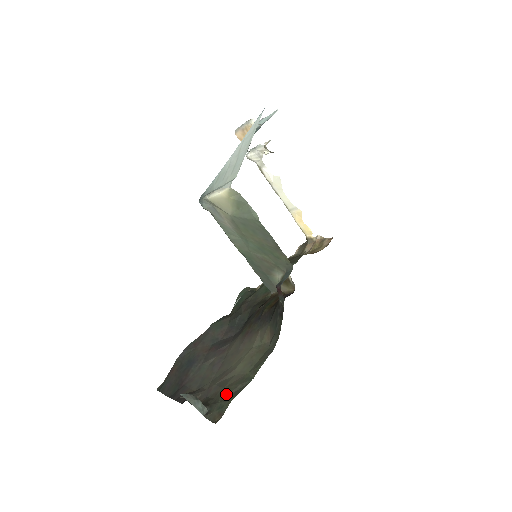
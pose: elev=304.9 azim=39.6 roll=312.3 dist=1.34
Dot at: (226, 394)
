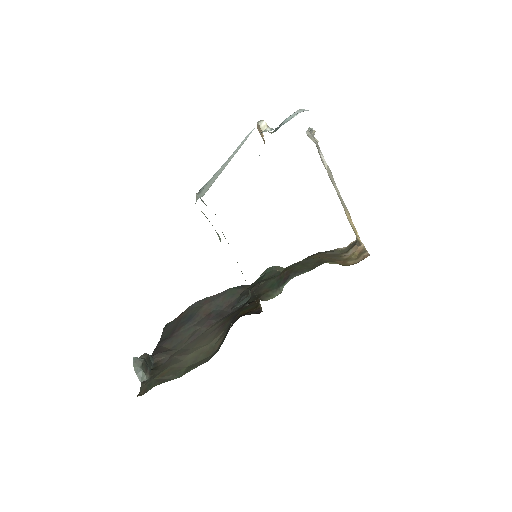
Dot at: (162, 375)
